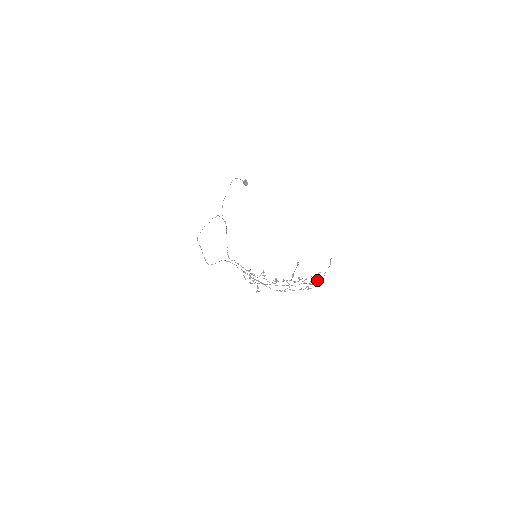
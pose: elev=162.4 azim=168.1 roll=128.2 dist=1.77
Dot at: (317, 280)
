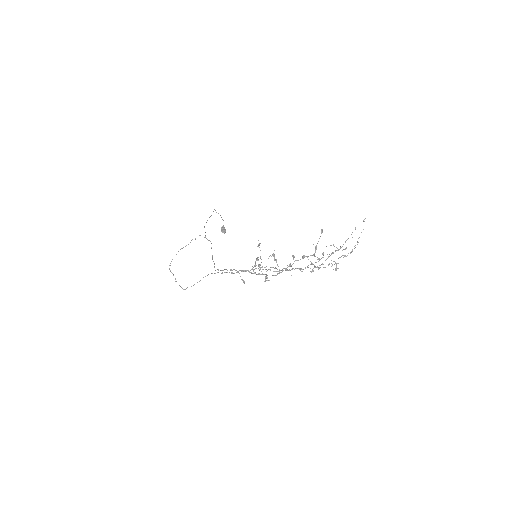
Dot at: occluded
